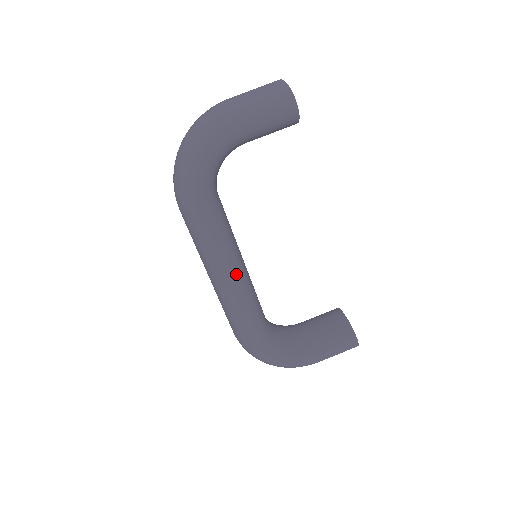
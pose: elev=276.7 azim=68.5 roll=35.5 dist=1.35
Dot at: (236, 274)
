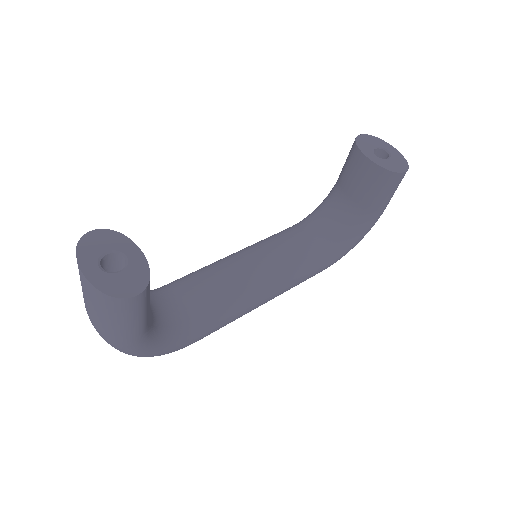
Dot at: (265, 296)
